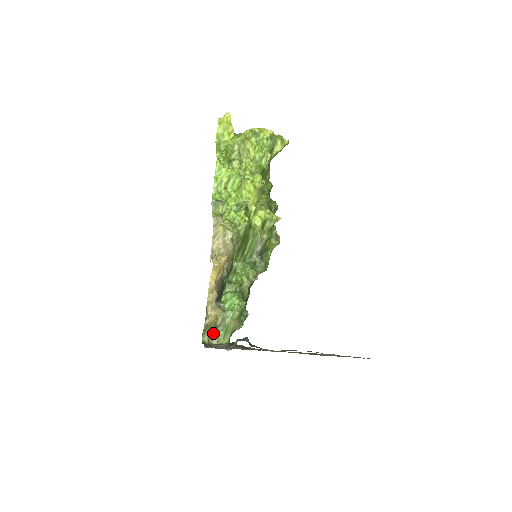
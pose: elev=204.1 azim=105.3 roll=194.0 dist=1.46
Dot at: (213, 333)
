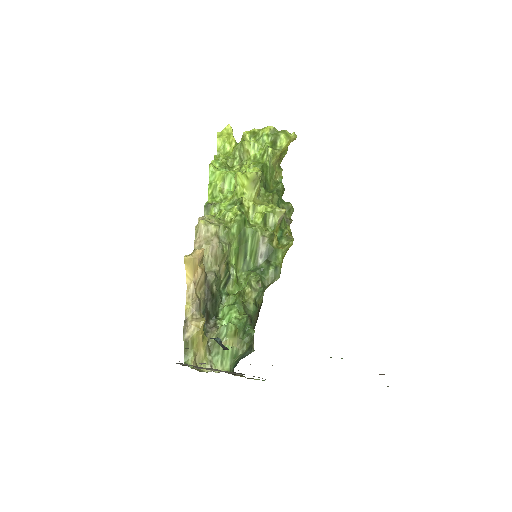
Dot at: (204, 357)
